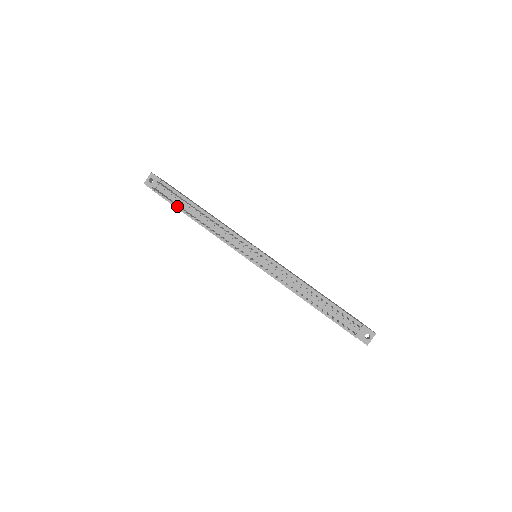
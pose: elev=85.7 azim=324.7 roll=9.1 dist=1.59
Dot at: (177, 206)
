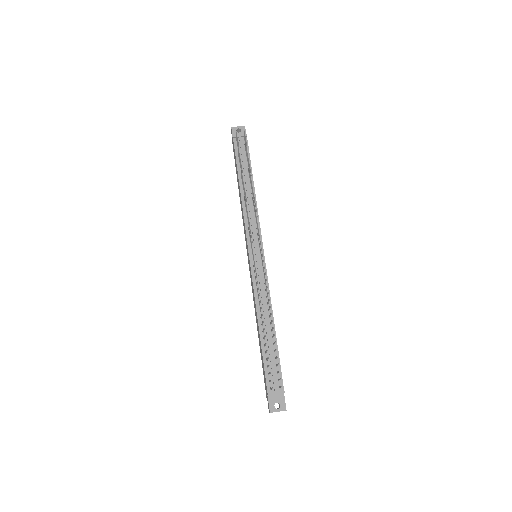
Dot at: (238, 163)
